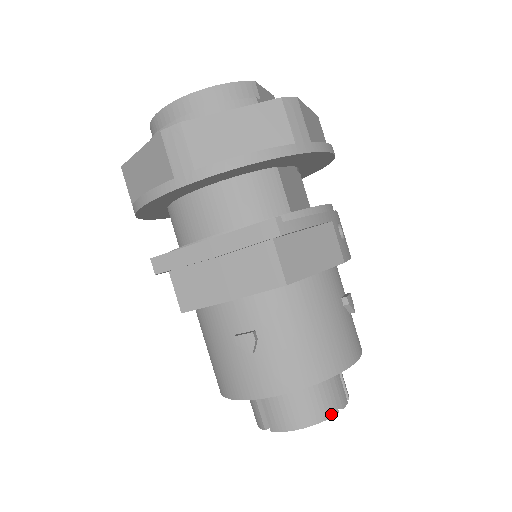
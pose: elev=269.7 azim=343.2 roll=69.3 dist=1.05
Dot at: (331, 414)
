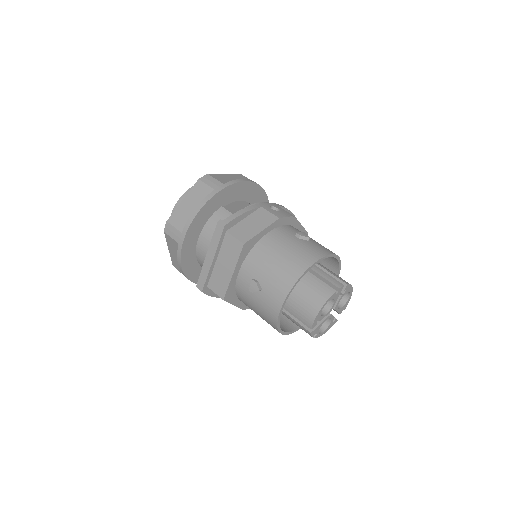
Dot at: (330, 294)
